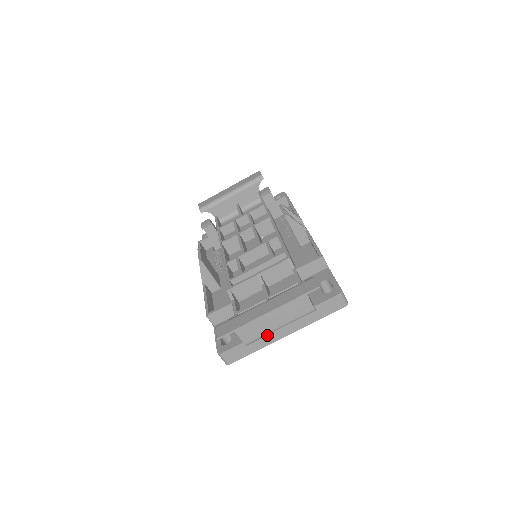
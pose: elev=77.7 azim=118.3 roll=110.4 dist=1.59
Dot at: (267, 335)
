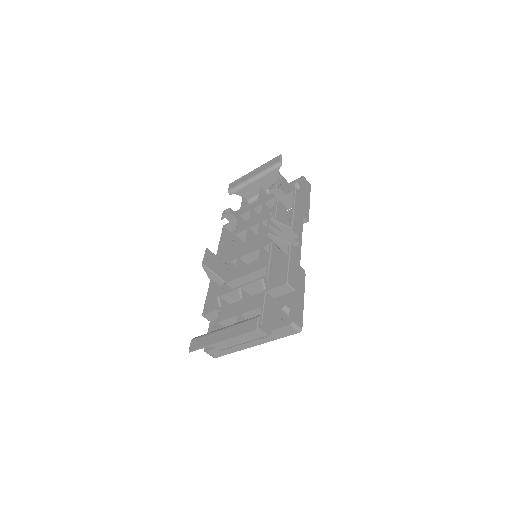
Dot at: occluded
